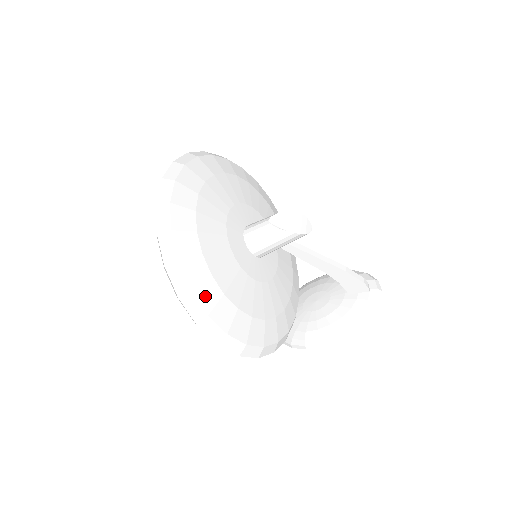
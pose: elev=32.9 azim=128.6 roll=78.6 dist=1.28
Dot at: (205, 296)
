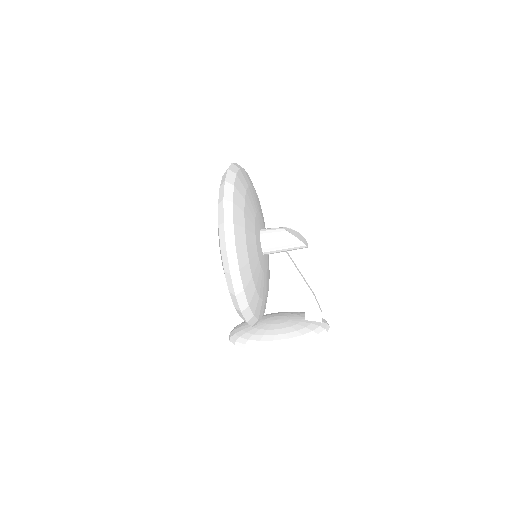
Dot at: (238, 235)
